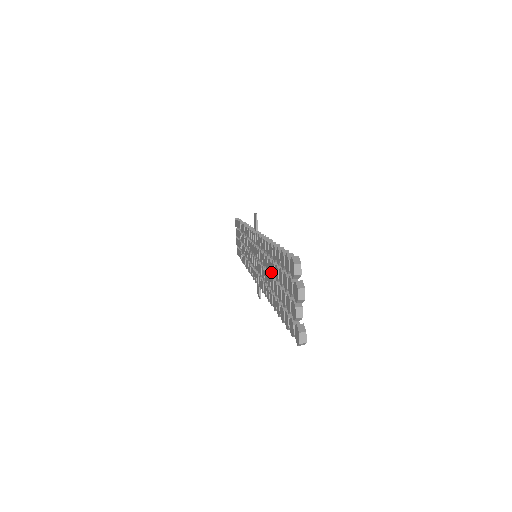
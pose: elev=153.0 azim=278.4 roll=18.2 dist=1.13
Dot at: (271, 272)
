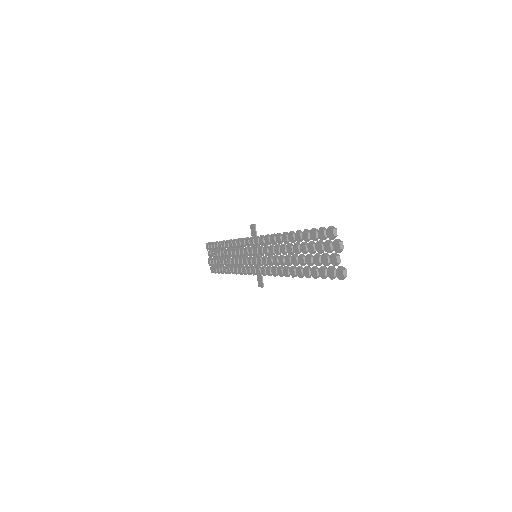
Dot at: (291, 253)
